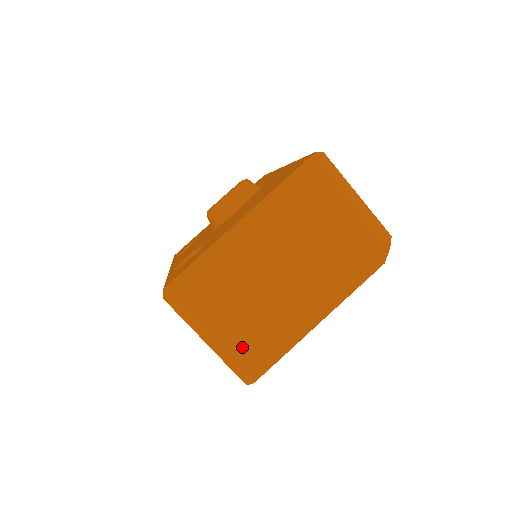
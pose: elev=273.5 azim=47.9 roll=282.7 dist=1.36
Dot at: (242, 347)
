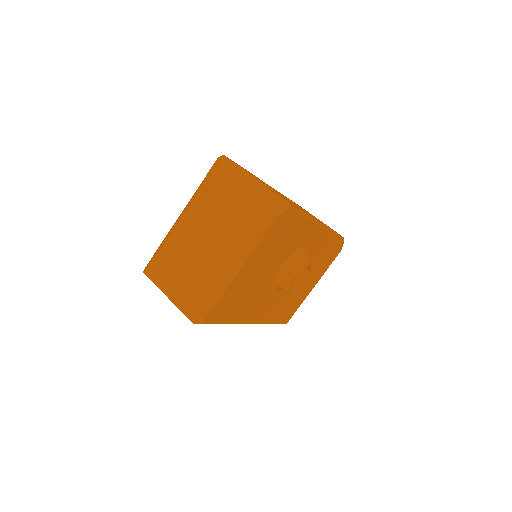
Dot at: (184, 294)
